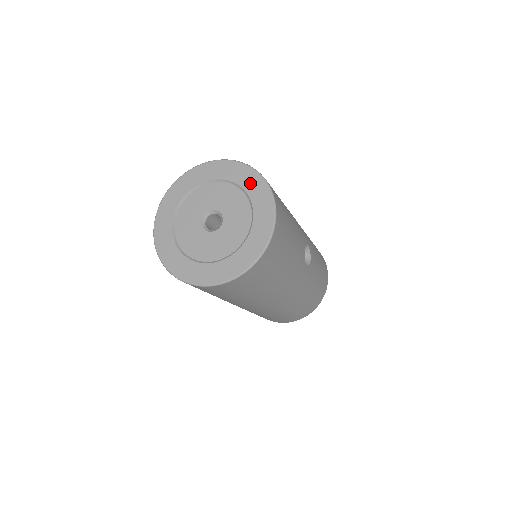
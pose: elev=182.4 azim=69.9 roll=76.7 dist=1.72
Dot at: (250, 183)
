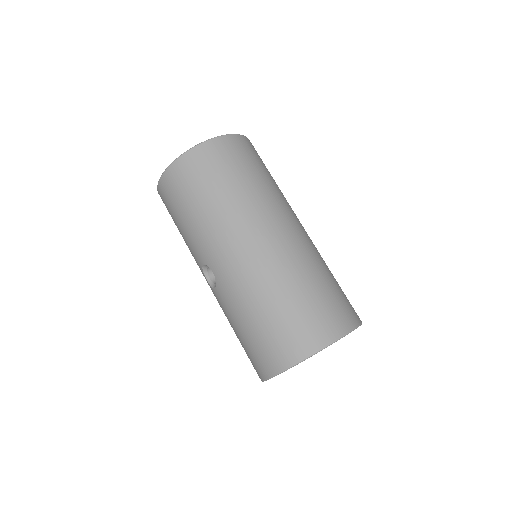
Dot at: occluded
